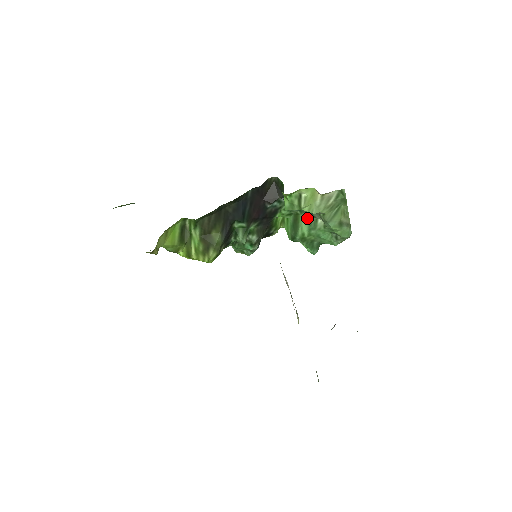
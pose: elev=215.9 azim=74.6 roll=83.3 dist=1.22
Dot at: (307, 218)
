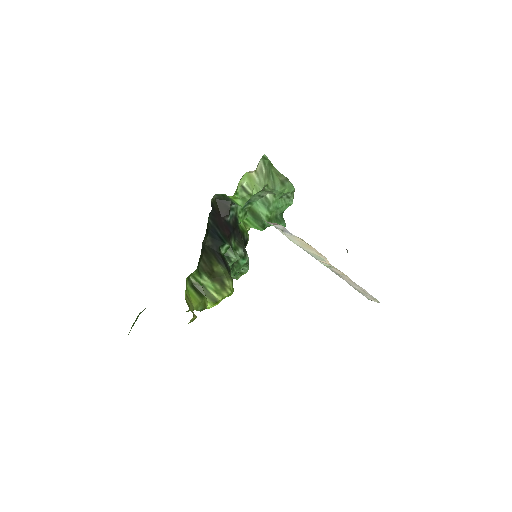
Dot at: (259, 203)
